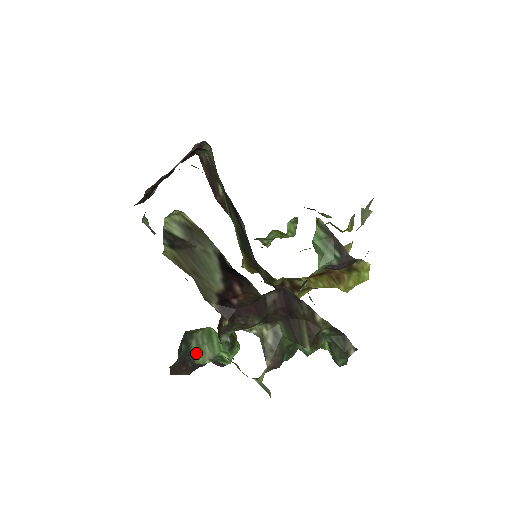
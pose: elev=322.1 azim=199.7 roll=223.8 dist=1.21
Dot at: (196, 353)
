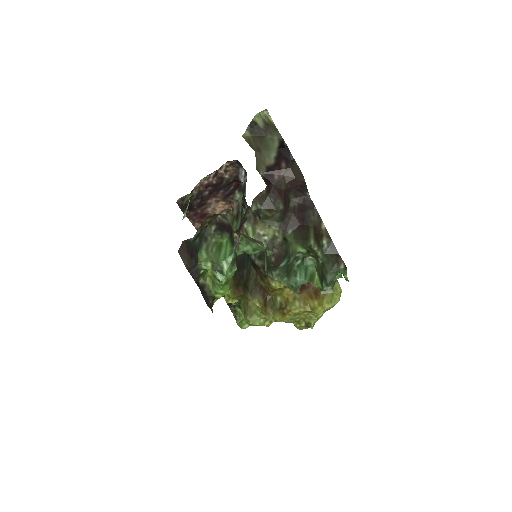
Dot at: (202, 255)
